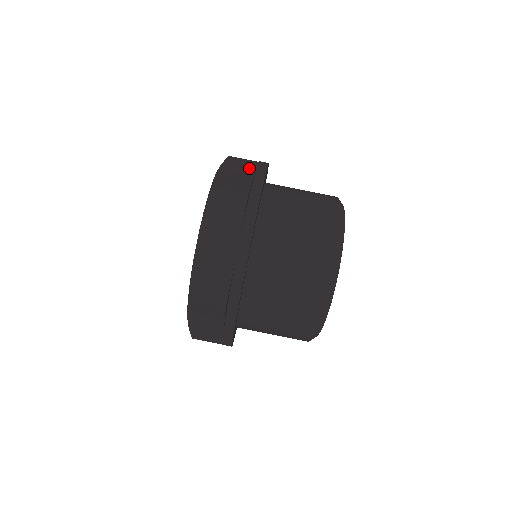
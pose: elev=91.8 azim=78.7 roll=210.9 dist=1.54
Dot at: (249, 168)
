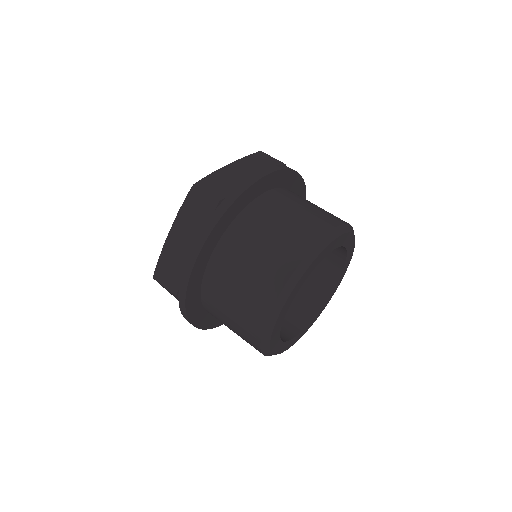
Dot at: occluded
